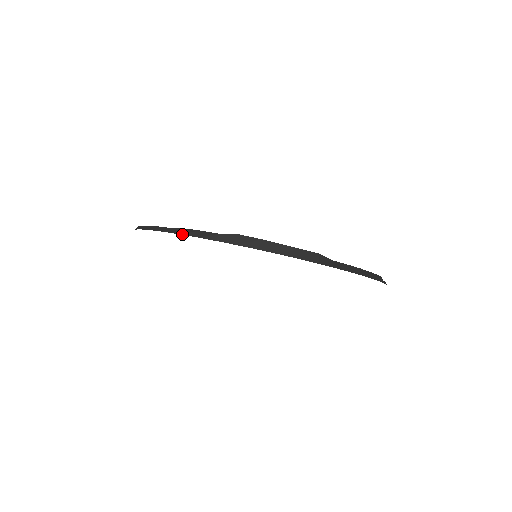
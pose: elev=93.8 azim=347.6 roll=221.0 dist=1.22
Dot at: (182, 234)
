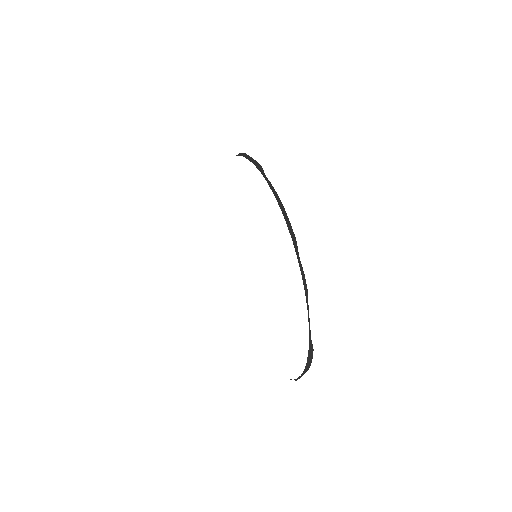
Dot at: occluded
